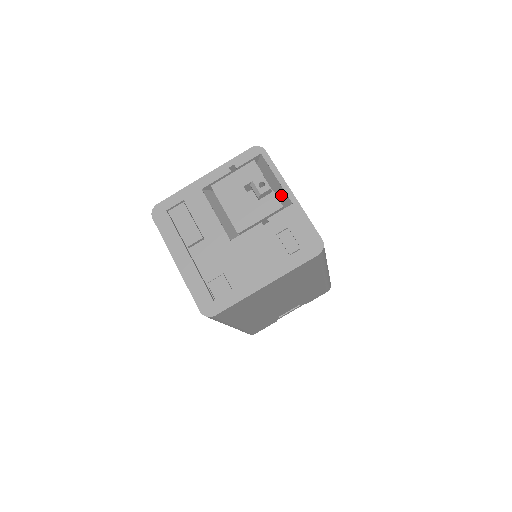
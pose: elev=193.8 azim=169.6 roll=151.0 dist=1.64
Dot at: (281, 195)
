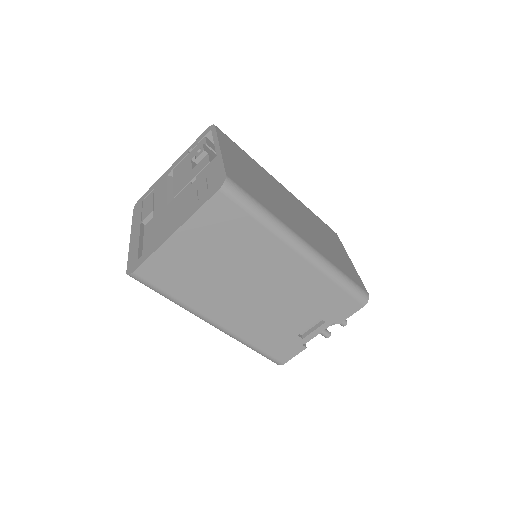
Dot at: occluded
